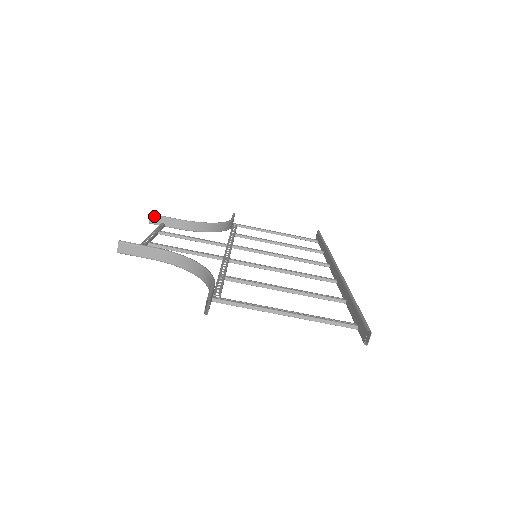
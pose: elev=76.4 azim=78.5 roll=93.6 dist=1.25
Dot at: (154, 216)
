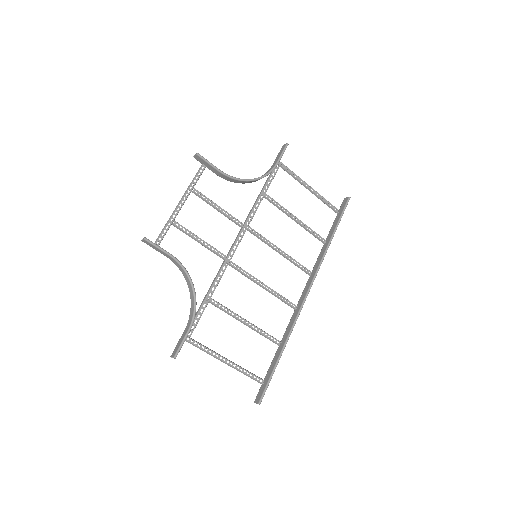
Dot at: (199, 157)
